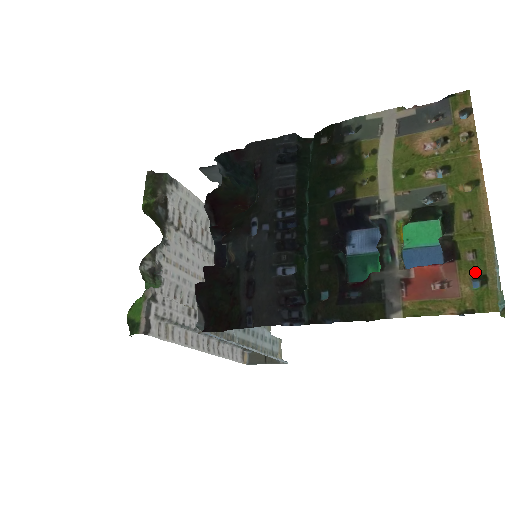
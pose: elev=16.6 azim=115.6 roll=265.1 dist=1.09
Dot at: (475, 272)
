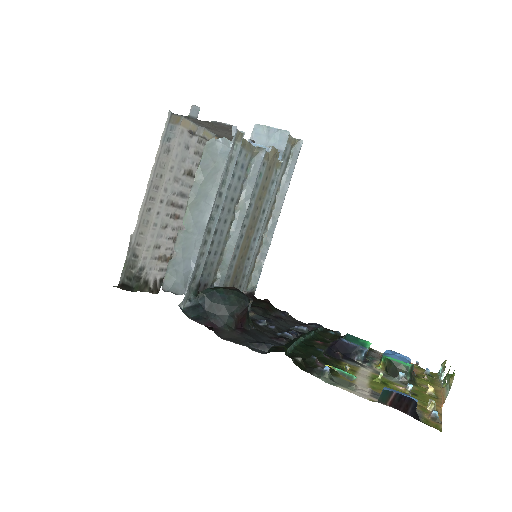
Dot at: occluded
